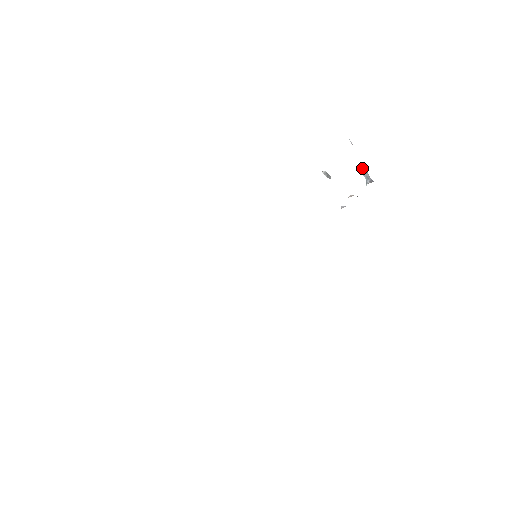
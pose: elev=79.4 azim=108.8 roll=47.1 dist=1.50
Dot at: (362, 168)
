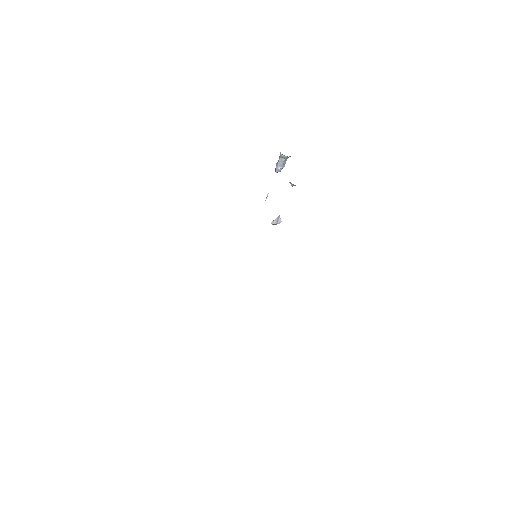
Dot at: (275, 168)
